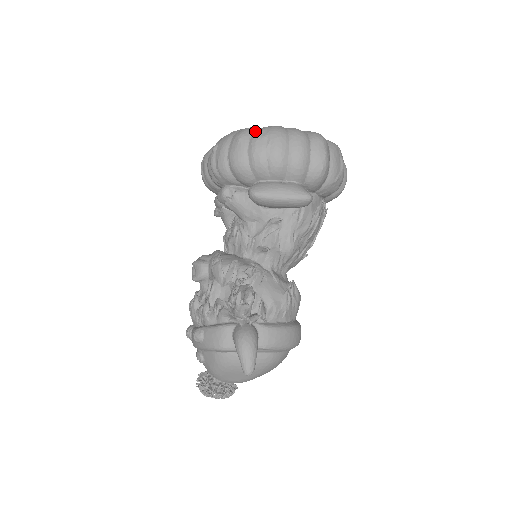
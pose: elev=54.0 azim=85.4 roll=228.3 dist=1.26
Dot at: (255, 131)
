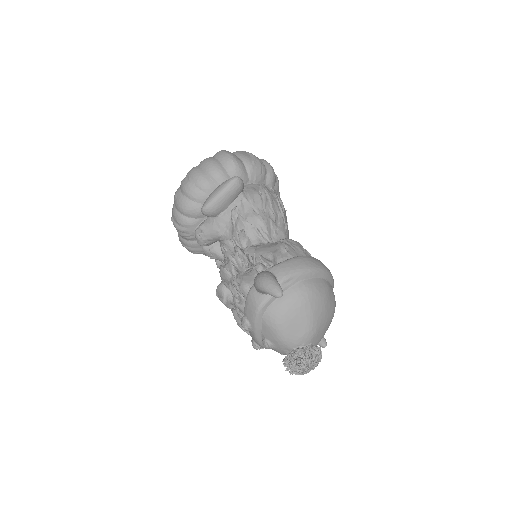
Dot at: occluded
